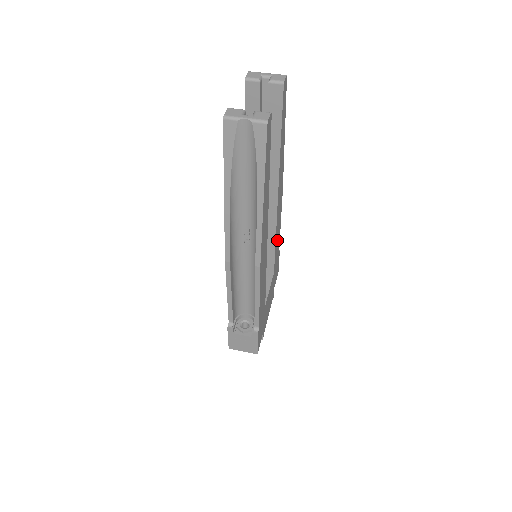
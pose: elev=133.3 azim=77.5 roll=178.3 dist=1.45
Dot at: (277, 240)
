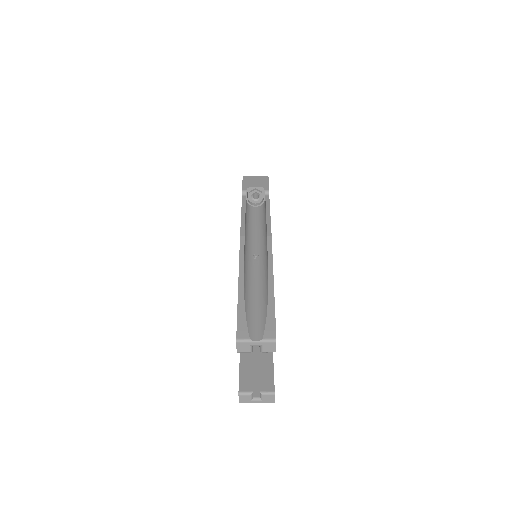
Dot at: occluded
